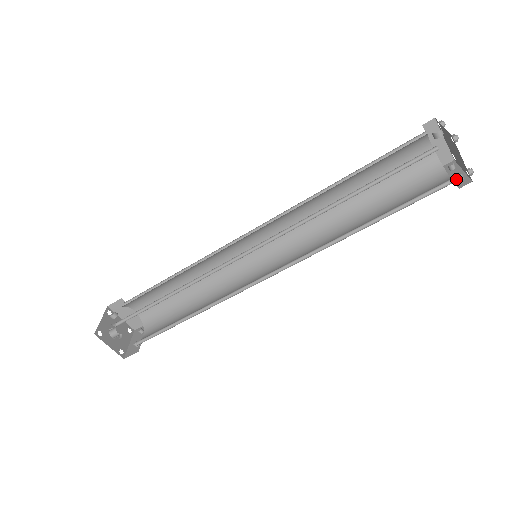
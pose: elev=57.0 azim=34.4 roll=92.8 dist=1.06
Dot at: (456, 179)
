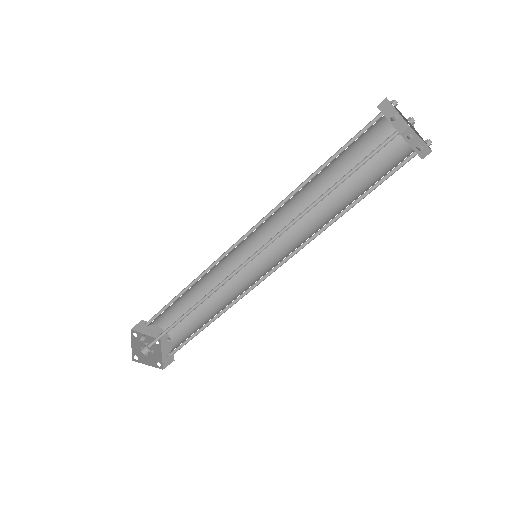
Dot at: (417, 149)
